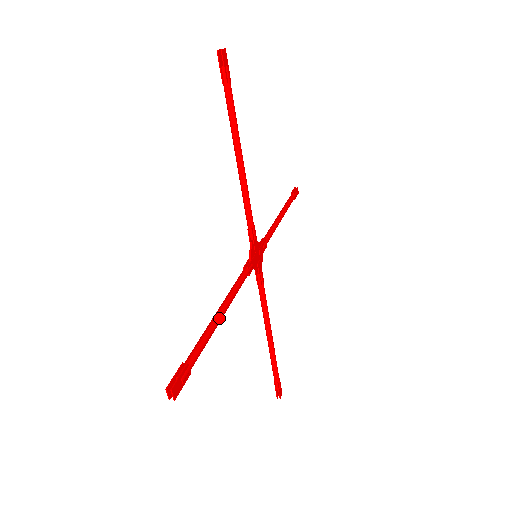
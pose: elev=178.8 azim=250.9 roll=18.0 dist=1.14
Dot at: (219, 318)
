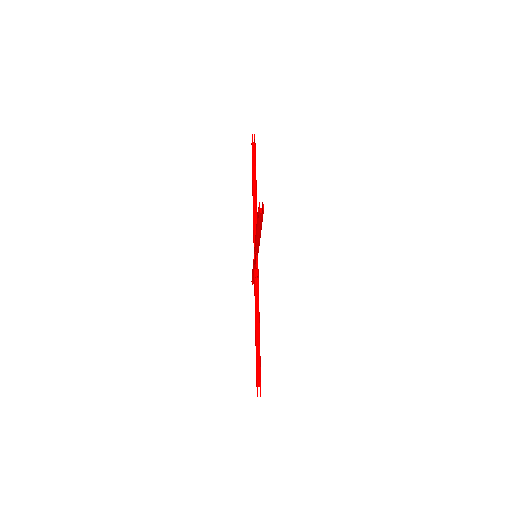
Dot at: occluded
